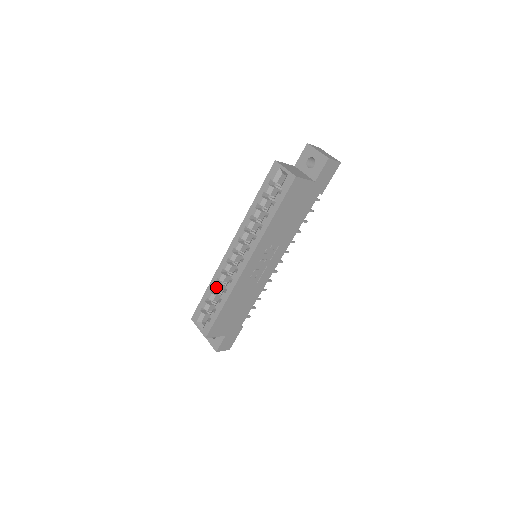
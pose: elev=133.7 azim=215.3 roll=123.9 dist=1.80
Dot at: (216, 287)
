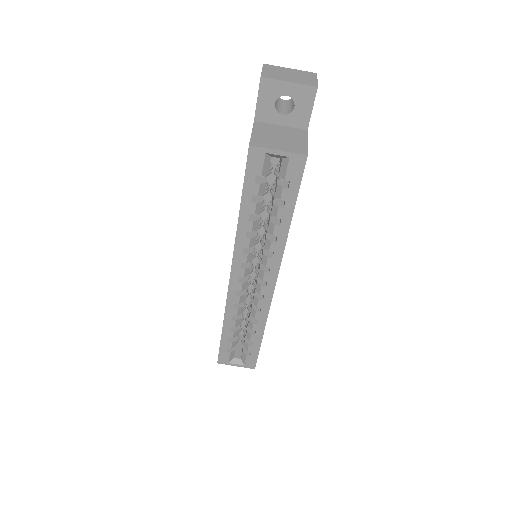
Dot at: (236, 324)
